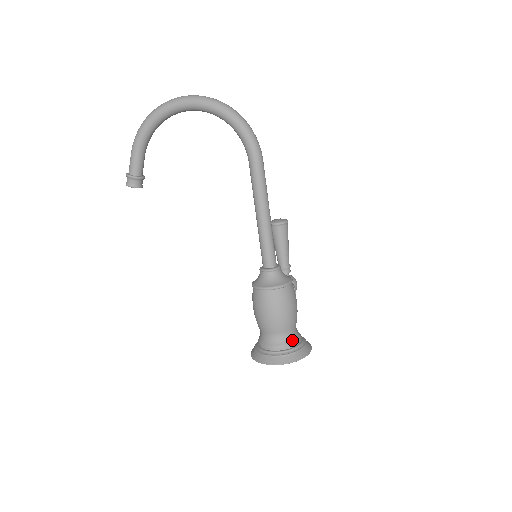
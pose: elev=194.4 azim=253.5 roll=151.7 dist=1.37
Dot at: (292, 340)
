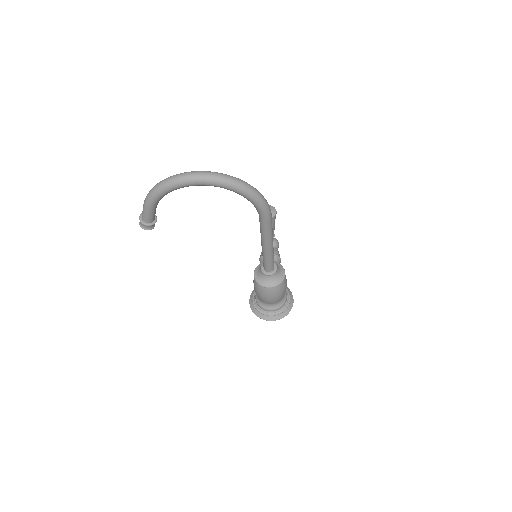
Dot at: (282, 303)
